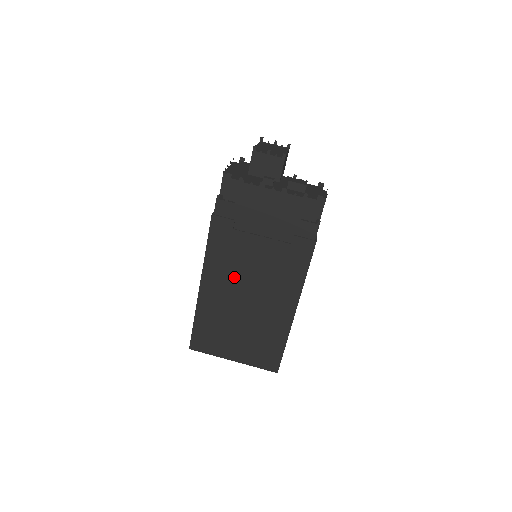
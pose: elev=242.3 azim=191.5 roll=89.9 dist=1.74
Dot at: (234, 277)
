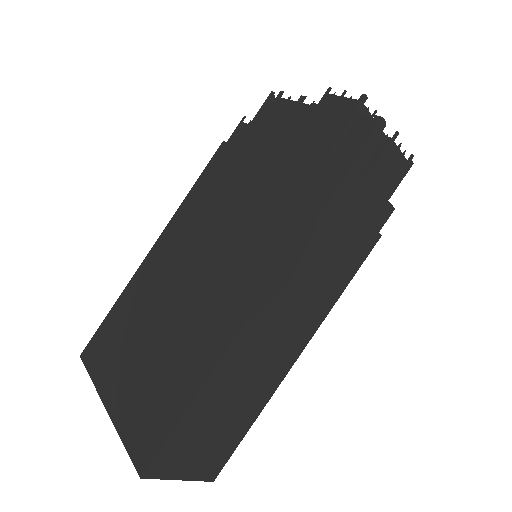
Dot at: (195, 240)
